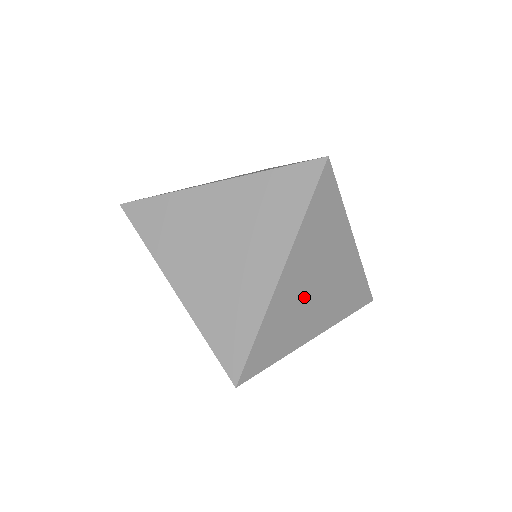
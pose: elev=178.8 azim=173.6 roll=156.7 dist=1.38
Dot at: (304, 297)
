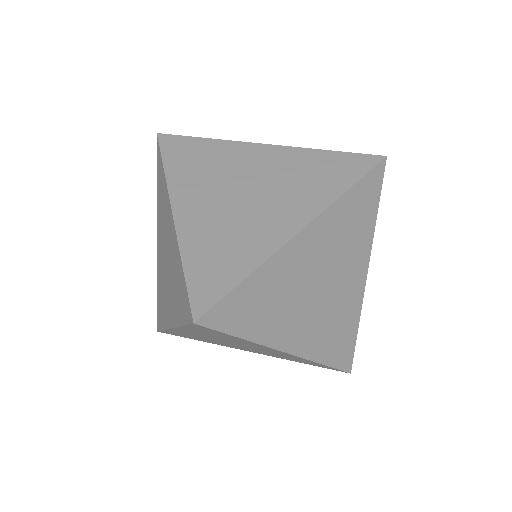
Dot at: (304, 286)
